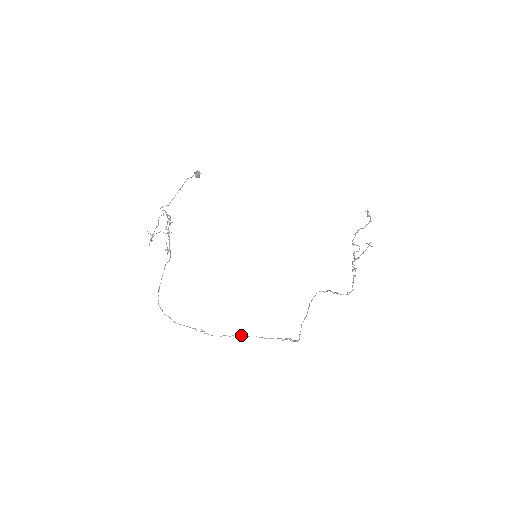
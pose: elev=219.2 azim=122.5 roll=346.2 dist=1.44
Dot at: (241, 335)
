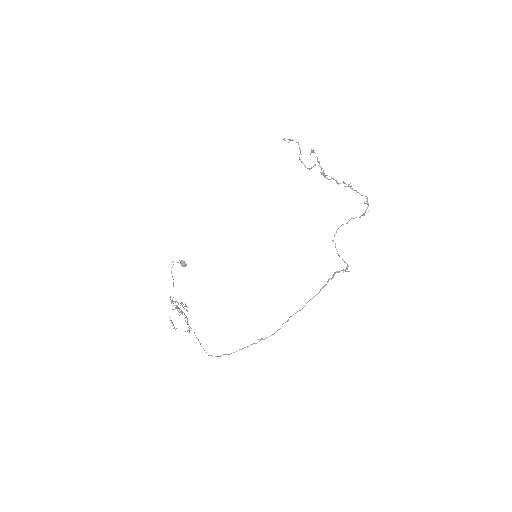
Dot at: (296, 312)
